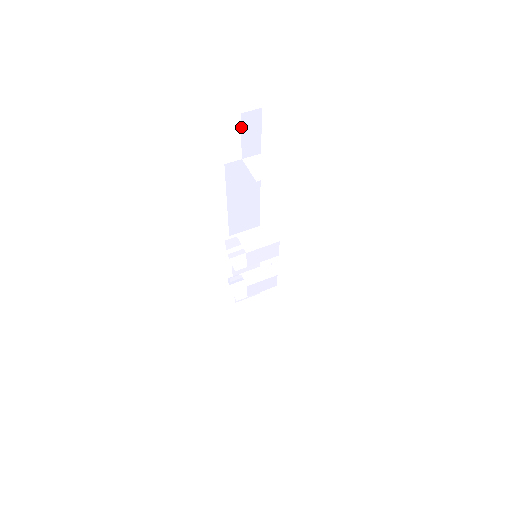
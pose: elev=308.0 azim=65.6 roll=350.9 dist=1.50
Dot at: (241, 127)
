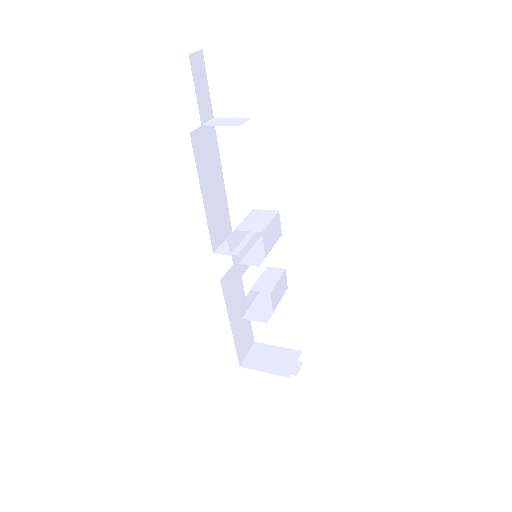
Dot at: occluded
